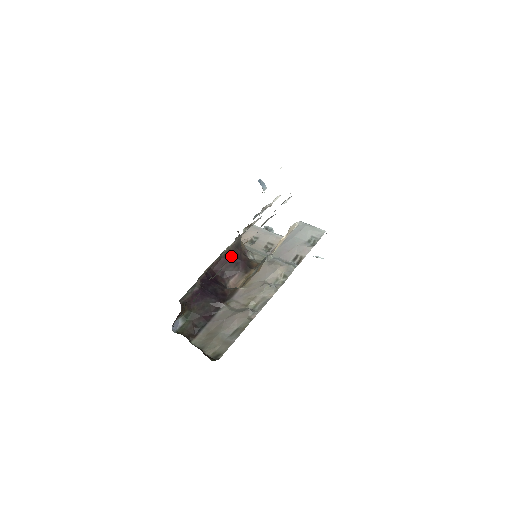
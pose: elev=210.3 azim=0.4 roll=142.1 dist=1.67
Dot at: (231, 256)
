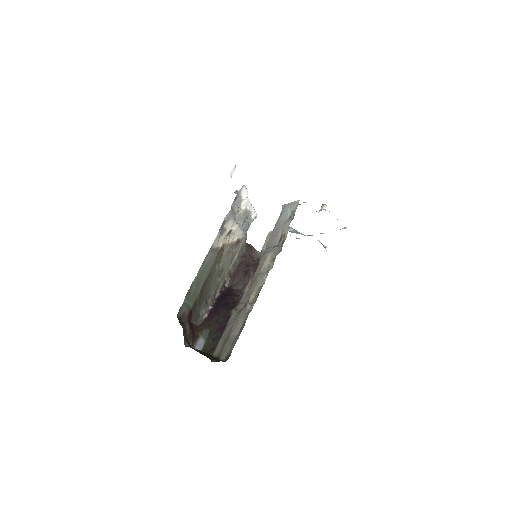
Dot at: (240, 267)
